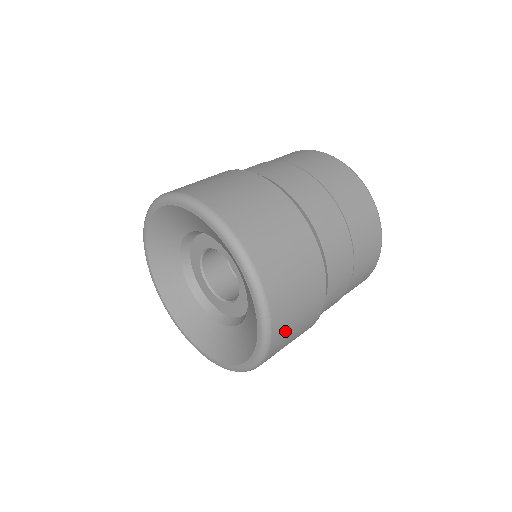
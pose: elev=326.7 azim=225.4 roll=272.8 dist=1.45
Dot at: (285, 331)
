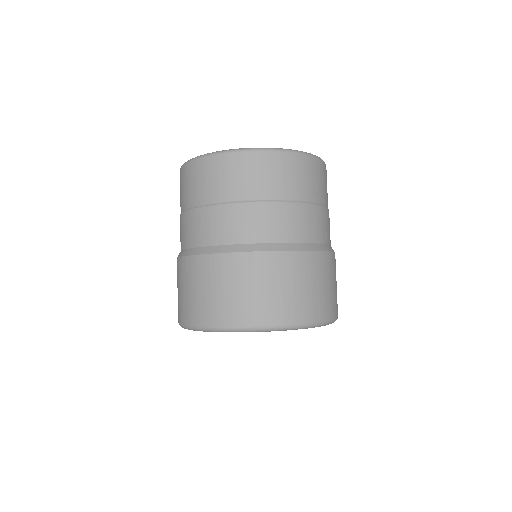
Dot at: occluded
